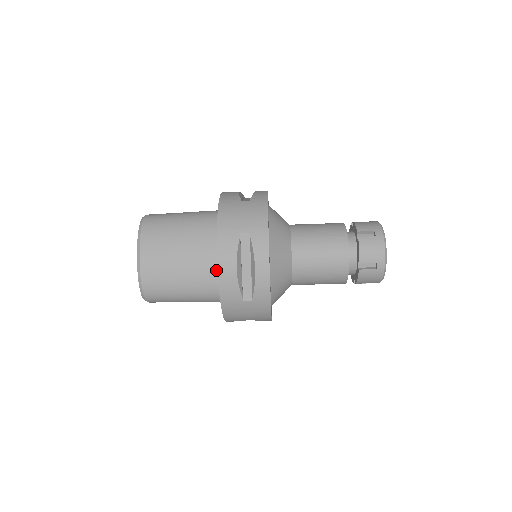
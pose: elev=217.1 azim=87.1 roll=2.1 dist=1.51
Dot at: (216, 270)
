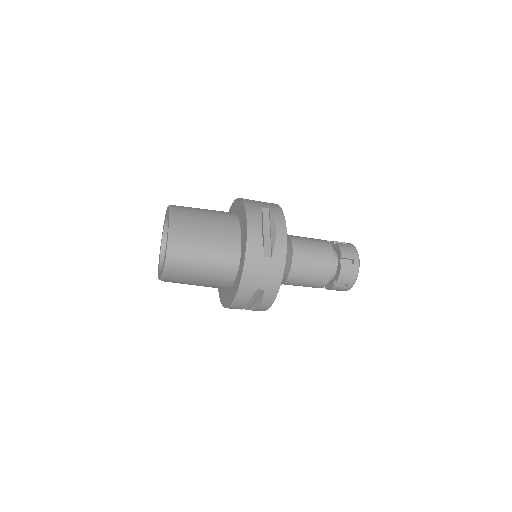
Dot at: (237, 238)
